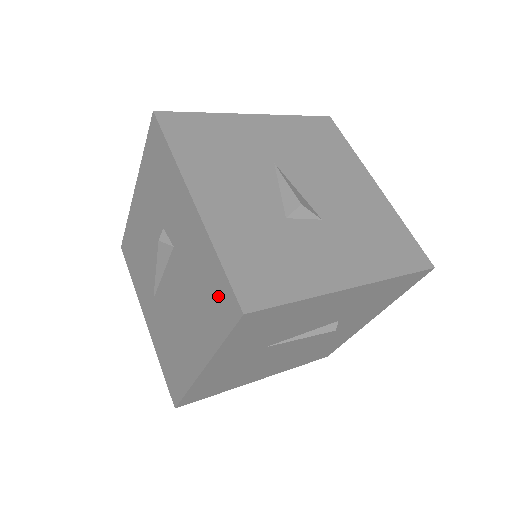
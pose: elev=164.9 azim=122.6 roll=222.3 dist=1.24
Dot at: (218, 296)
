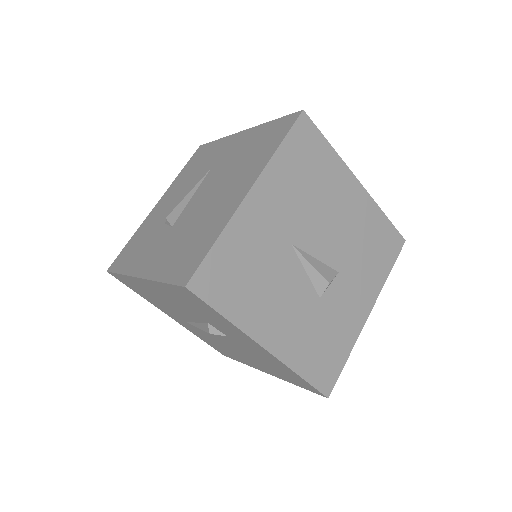
Dot at: (297, 380)
